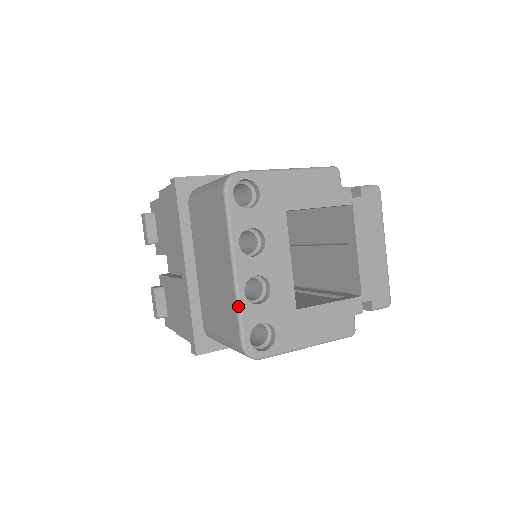
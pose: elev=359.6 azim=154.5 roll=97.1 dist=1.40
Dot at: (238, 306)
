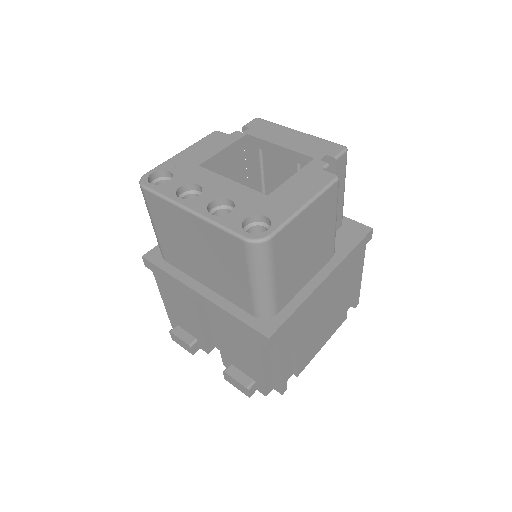
Dot at: (215, 224)
